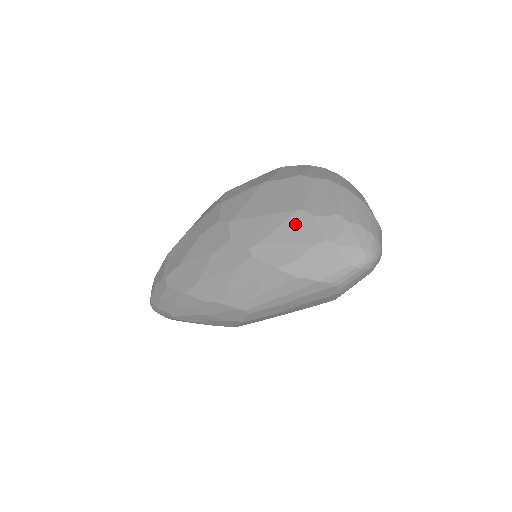
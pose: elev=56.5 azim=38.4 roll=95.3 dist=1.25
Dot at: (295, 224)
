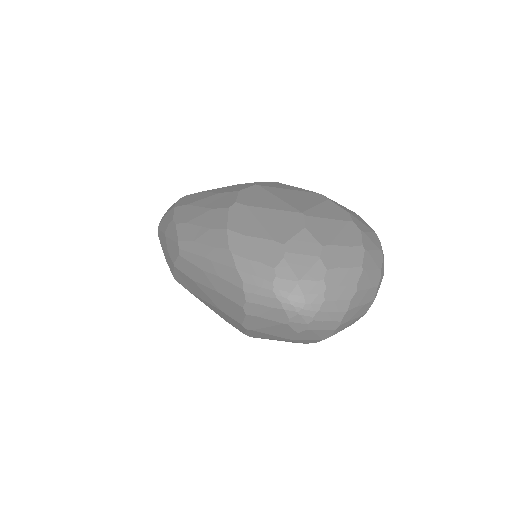
Dot at: (285, 218)
